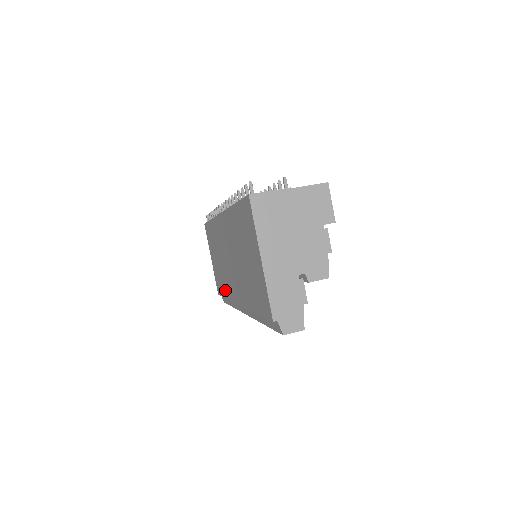
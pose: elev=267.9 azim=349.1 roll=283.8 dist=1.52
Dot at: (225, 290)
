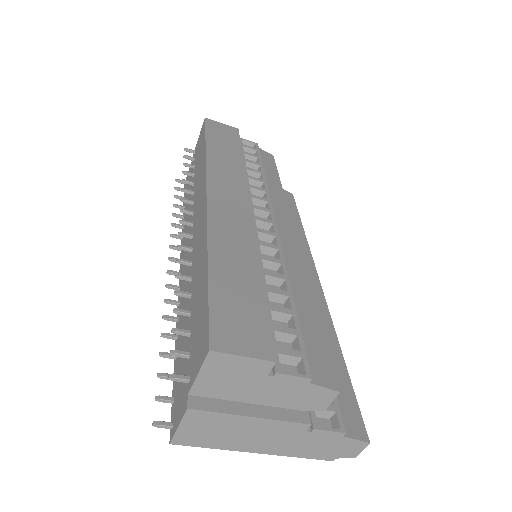
Dot at: occluded
